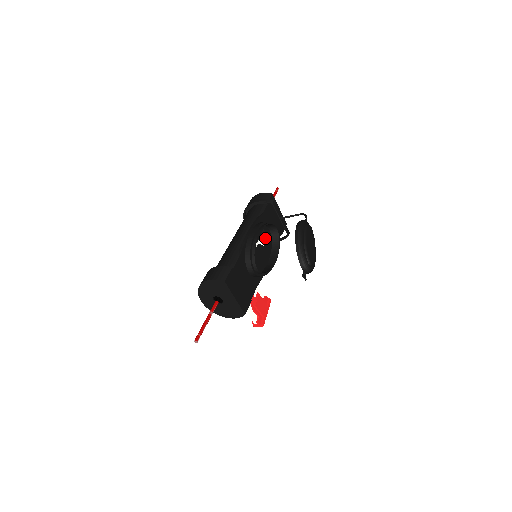
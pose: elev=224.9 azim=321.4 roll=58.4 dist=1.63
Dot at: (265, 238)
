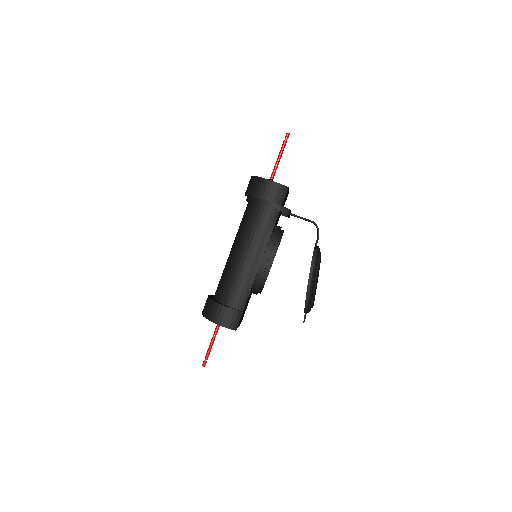
Dot at: occluded
